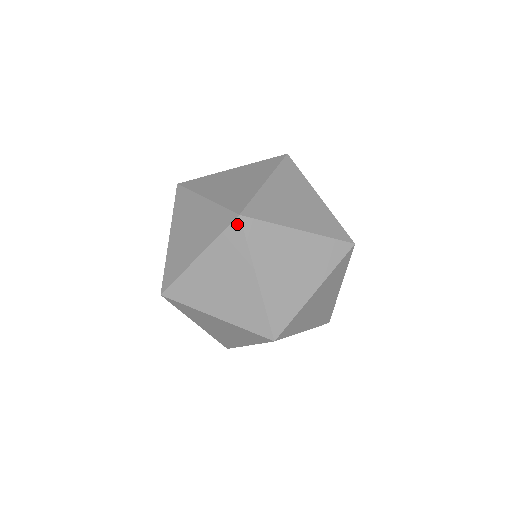
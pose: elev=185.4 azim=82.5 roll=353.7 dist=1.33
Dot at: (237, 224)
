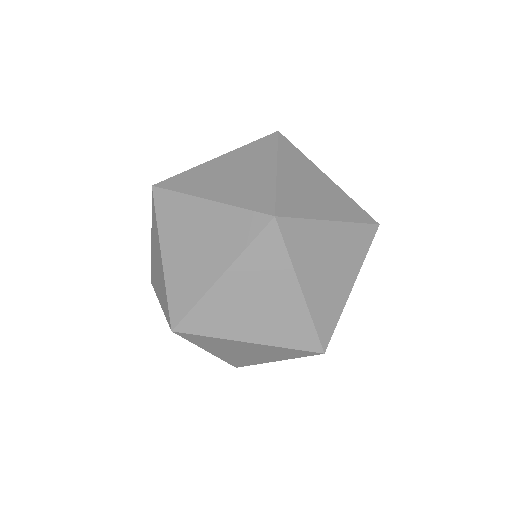
Dot at: (272, 228)
